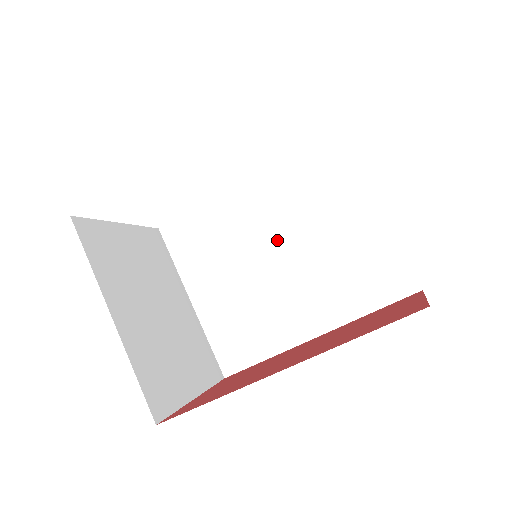
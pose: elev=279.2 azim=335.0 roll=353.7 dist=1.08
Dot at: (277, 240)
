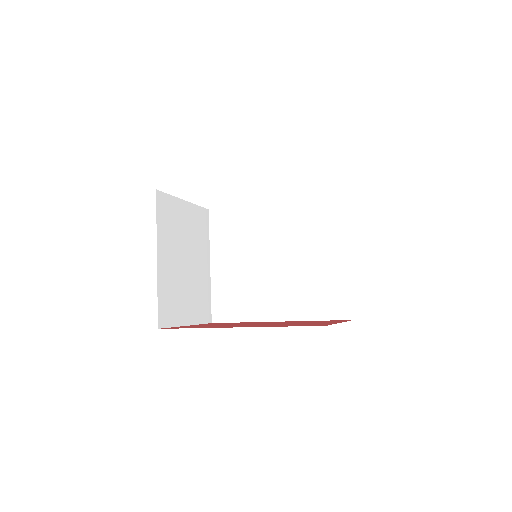
Dot at: (279, 249)
